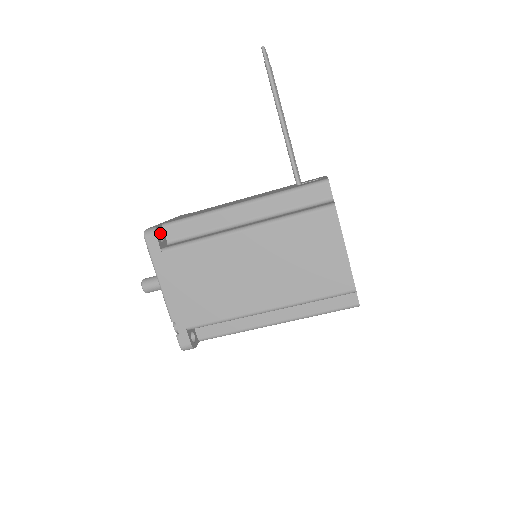
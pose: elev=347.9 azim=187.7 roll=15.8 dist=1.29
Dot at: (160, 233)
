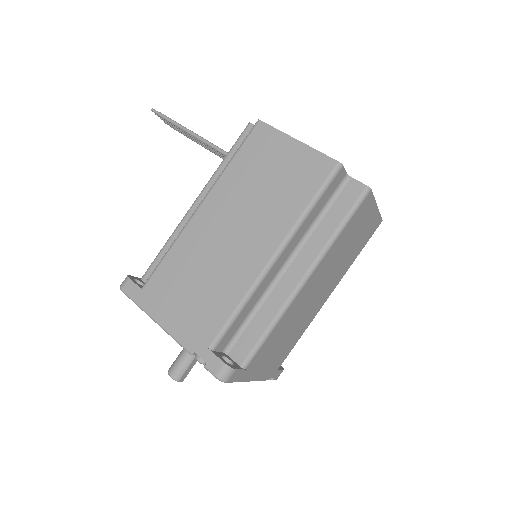
Dot at: (139, 283)
